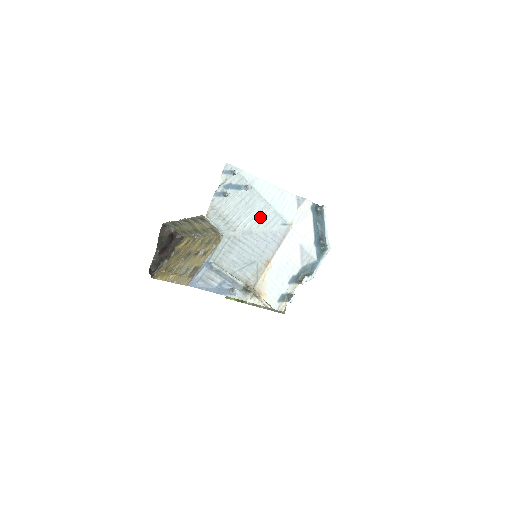
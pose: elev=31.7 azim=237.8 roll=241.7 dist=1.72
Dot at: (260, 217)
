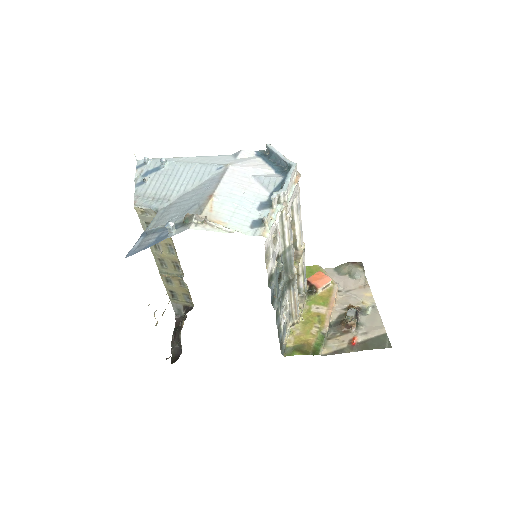
Dot at: (190, 177)
